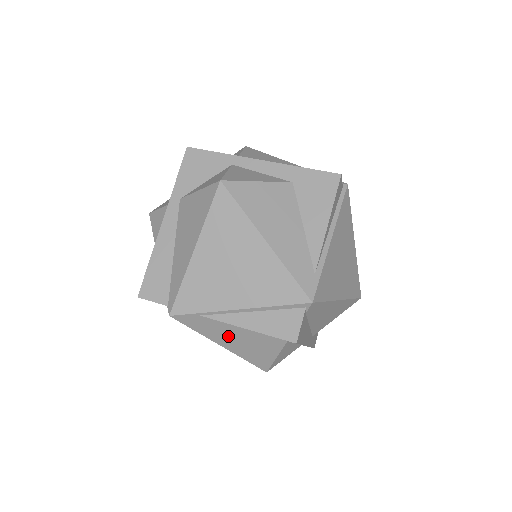
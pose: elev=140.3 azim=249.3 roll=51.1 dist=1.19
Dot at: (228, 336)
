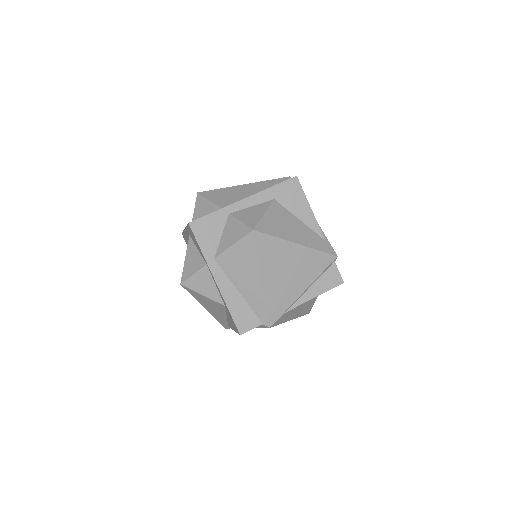
Dot at: (296, 311)
